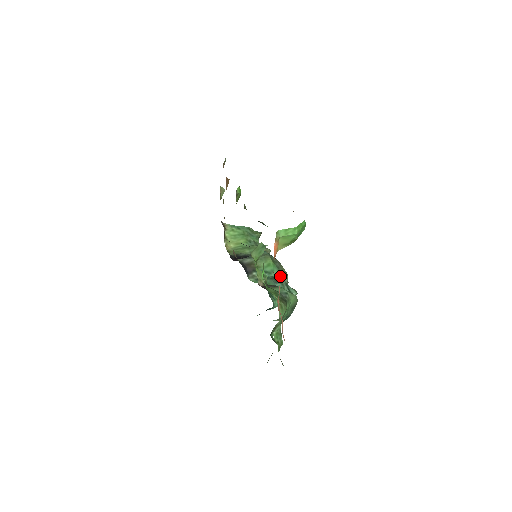
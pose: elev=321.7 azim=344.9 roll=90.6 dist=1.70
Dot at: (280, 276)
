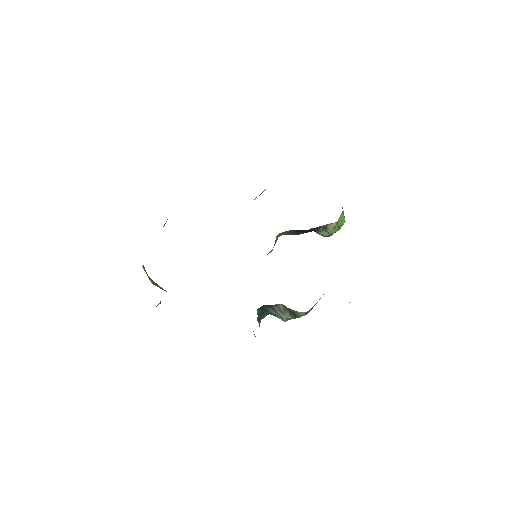
Dot at: occluded
